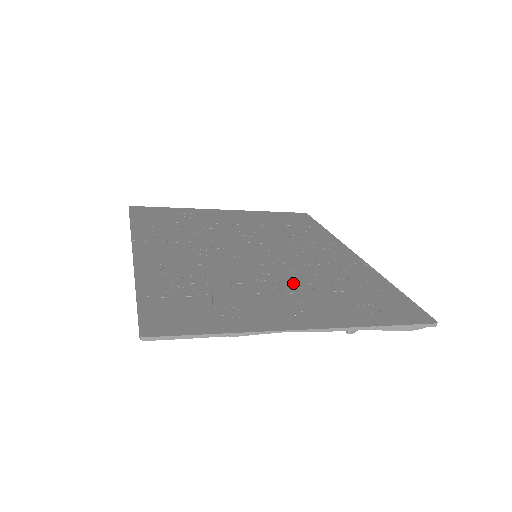
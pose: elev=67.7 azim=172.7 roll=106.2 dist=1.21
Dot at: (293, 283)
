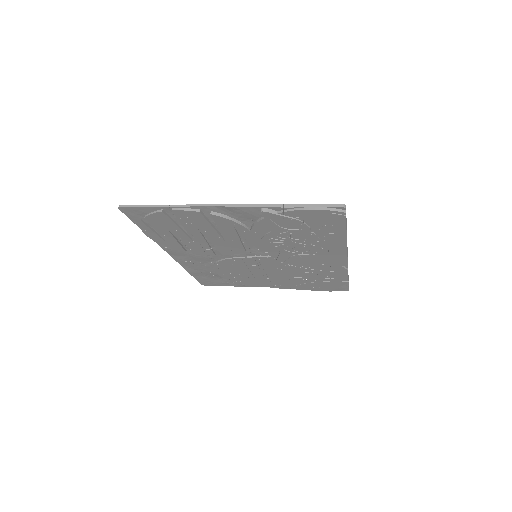
Dot at: occluded
